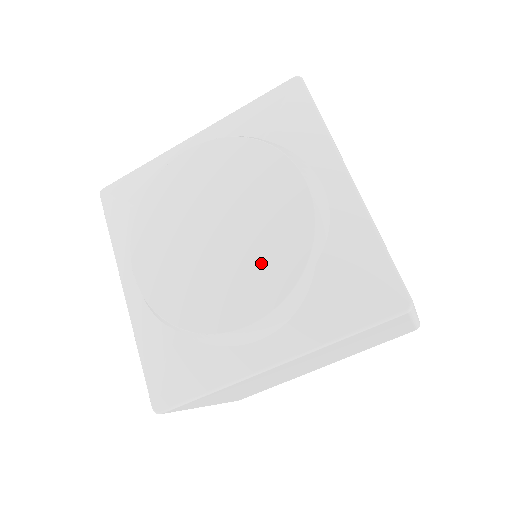
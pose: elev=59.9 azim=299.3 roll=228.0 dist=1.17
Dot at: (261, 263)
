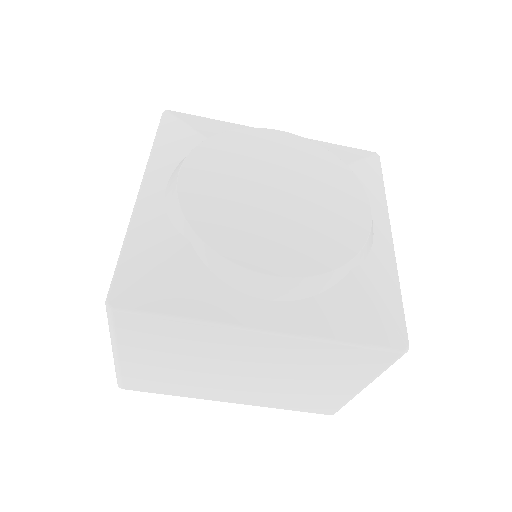
Dot at: (309, 238)
